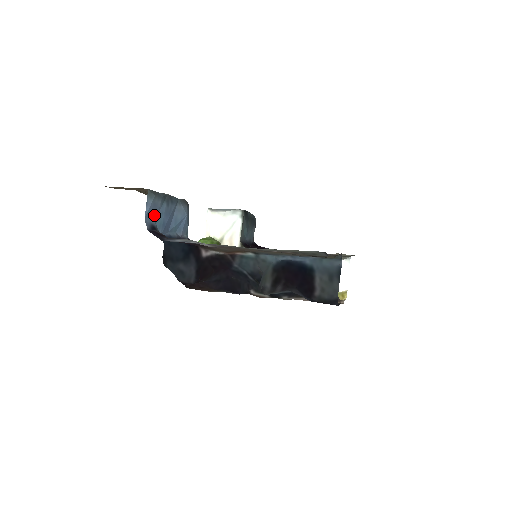
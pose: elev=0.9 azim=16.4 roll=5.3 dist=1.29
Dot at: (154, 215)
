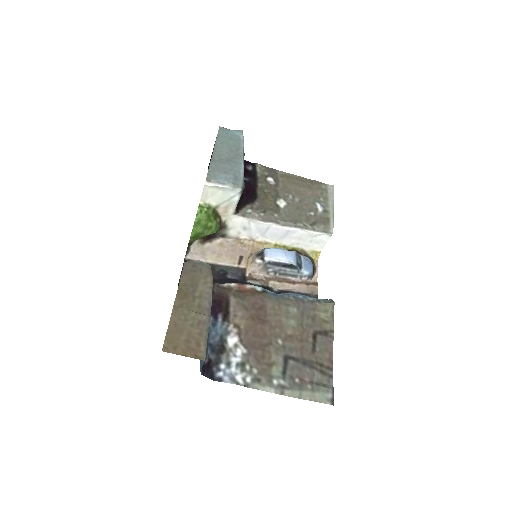
Dot at: occluded
